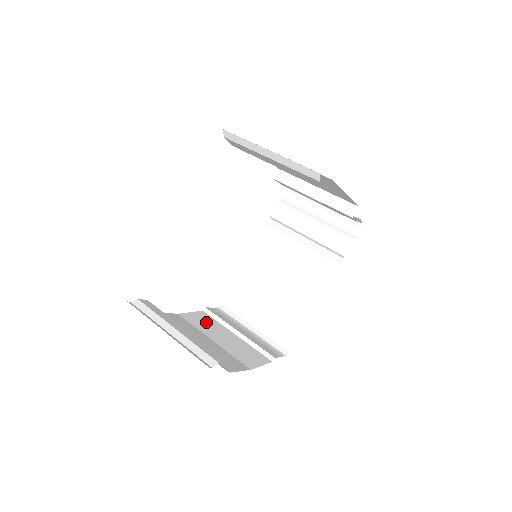
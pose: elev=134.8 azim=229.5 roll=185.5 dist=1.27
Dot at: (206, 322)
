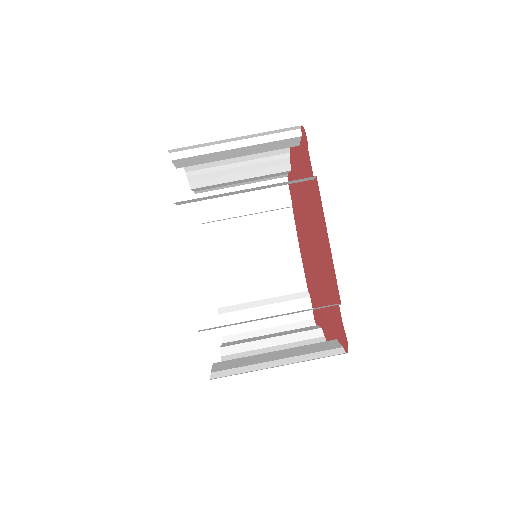
Dot at: (224, 238)
